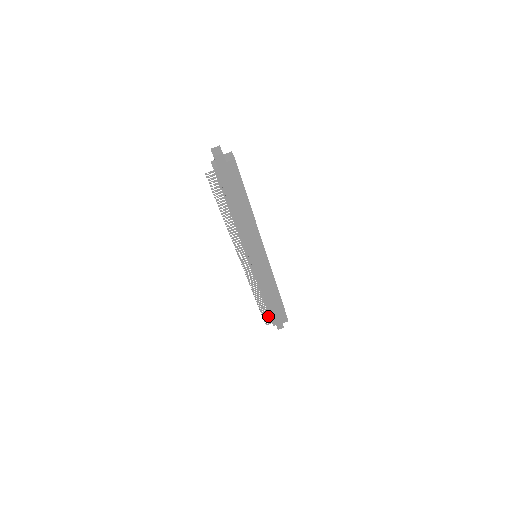
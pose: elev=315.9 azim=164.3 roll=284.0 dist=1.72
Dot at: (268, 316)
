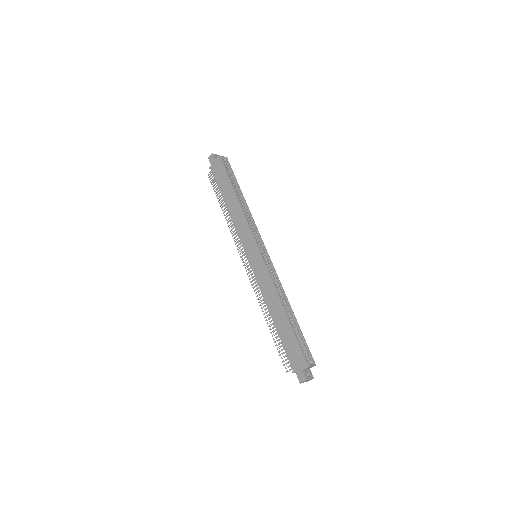
Dot at: (286, 355)
